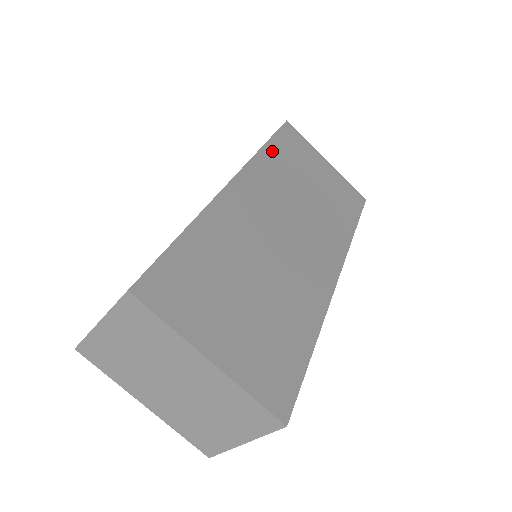
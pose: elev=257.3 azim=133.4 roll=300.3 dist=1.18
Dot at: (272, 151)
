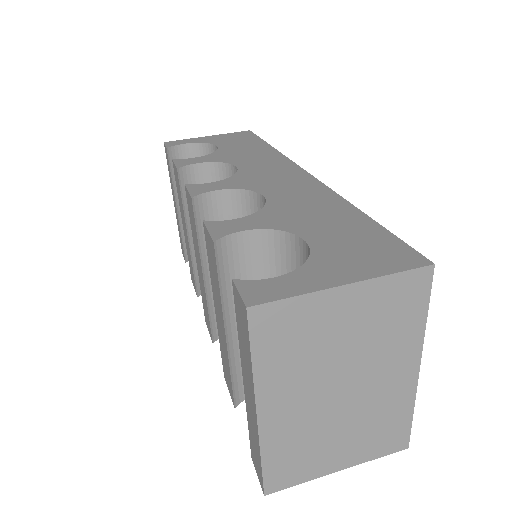
Dot at: occluded
